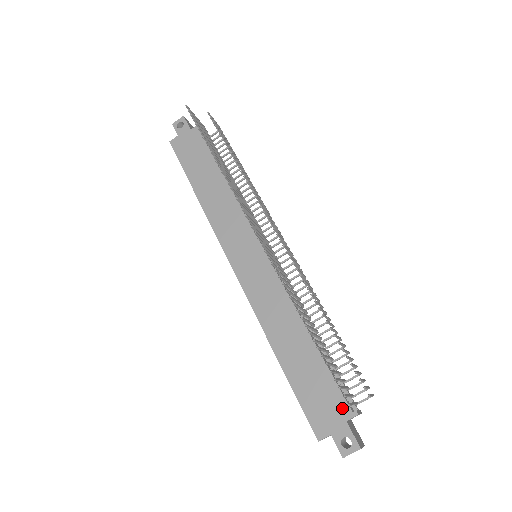
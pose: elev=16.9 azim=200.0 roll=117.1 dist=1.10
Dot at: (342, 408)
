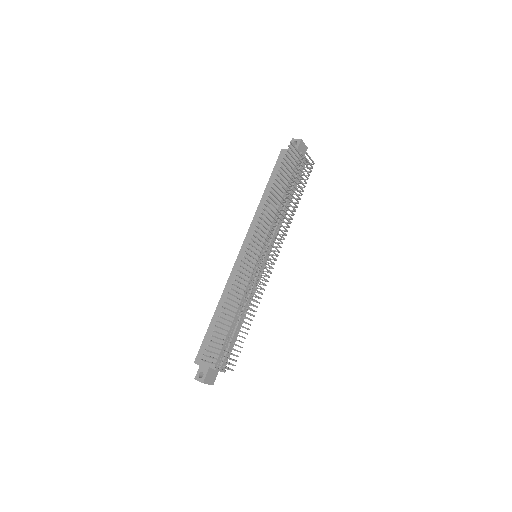
Dot at: (213, 361)
